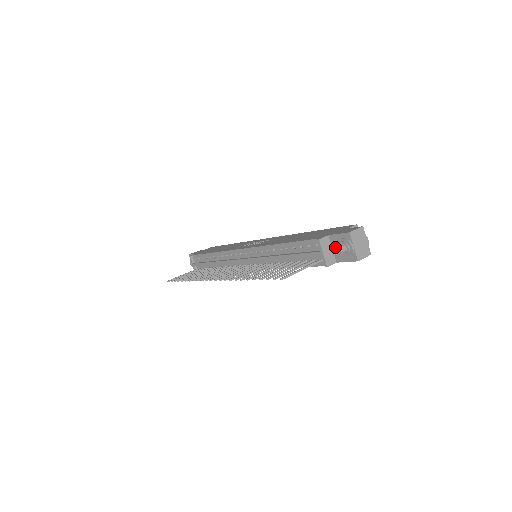
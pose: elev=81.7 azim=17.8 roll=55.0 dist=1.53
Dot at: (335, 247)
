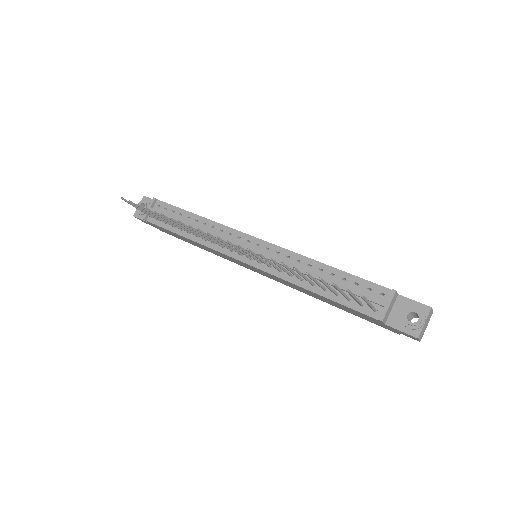
Dot at: (398, 309)
